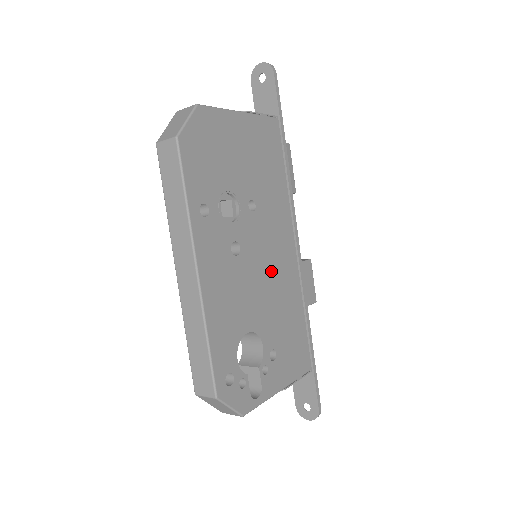
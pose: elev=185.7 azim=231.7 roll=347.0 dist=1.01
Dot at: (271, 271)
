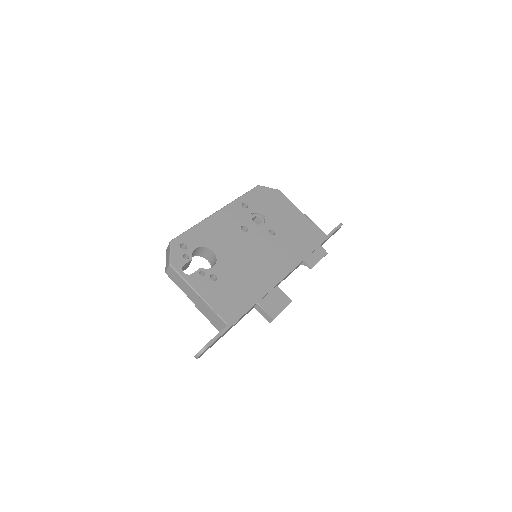
Dot at: (255, 259)
